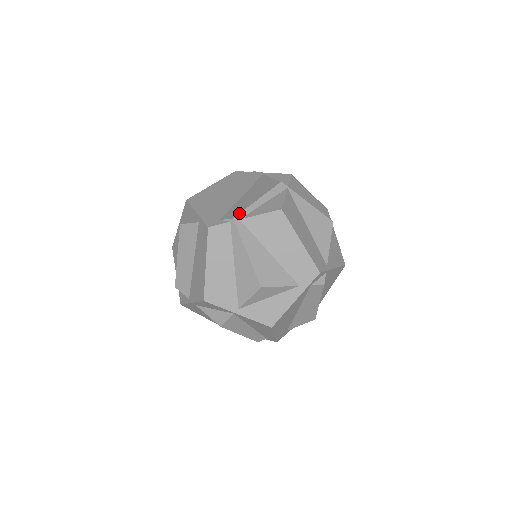
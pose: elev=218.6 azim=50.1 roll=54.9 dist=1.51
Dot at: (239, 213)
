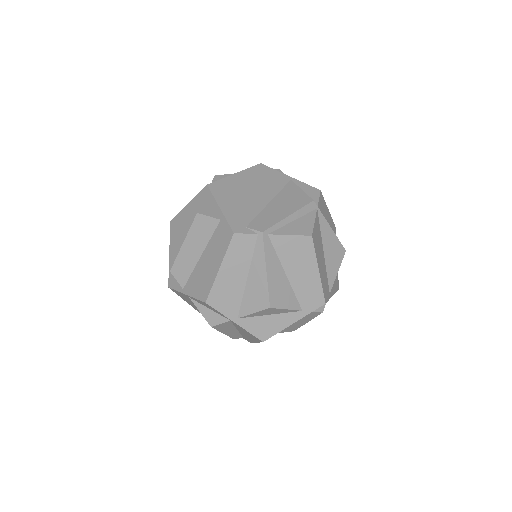
Dot at: (269, 227)
